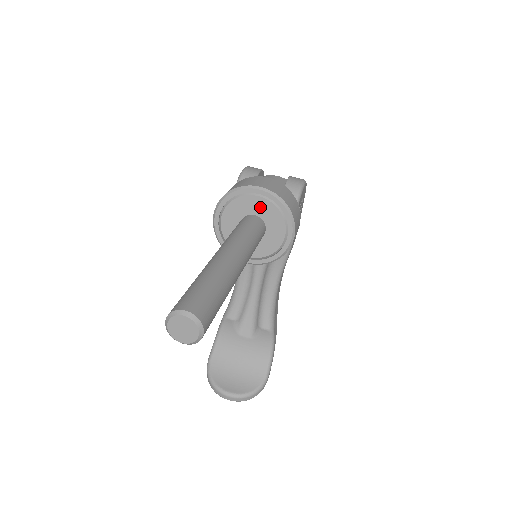
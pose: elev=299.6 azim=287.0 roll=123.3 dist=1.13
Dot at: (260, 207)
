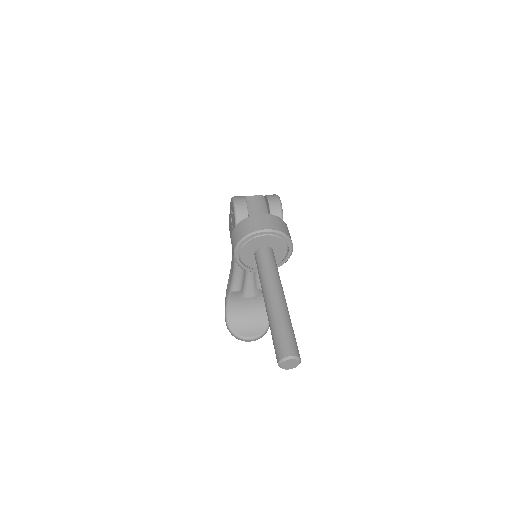
Dot at: (268, 241)
